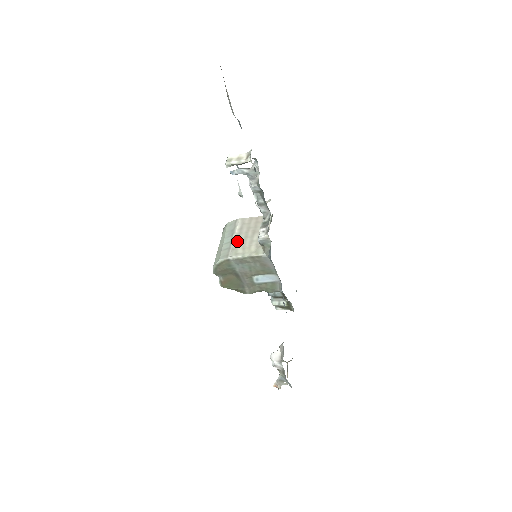
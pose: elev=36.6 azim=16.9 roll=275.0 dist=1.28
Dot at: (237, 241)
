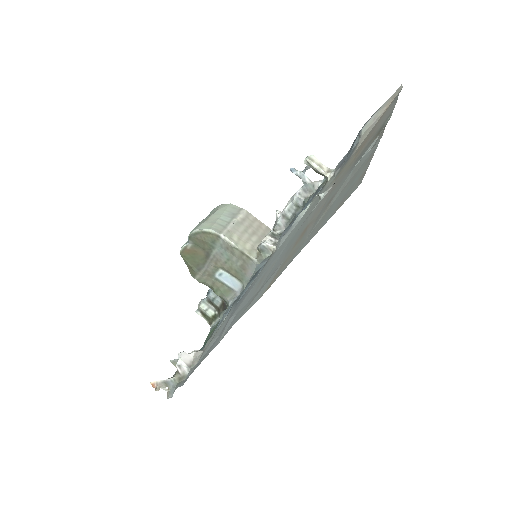
Dot at: (236, 227)
